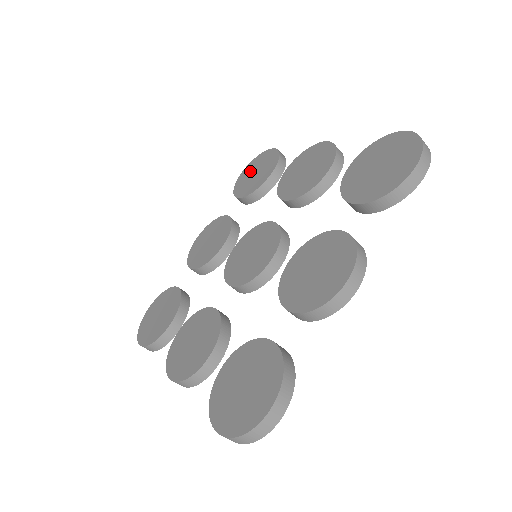
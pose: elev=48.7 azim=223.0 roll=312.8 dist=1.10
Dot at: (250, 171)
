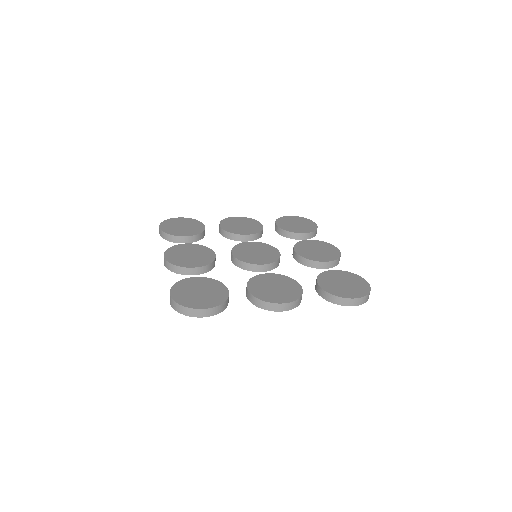
Dot at: (295, 220)
